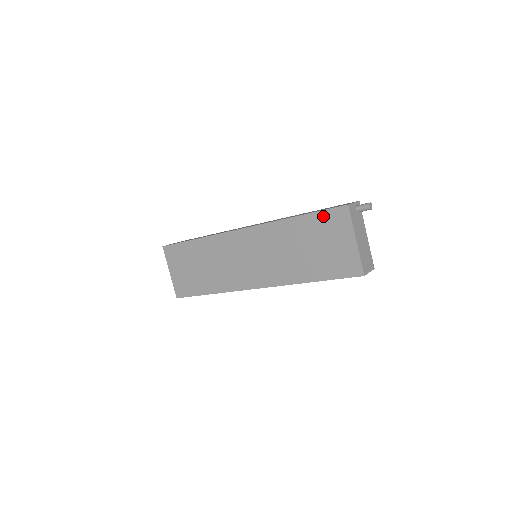
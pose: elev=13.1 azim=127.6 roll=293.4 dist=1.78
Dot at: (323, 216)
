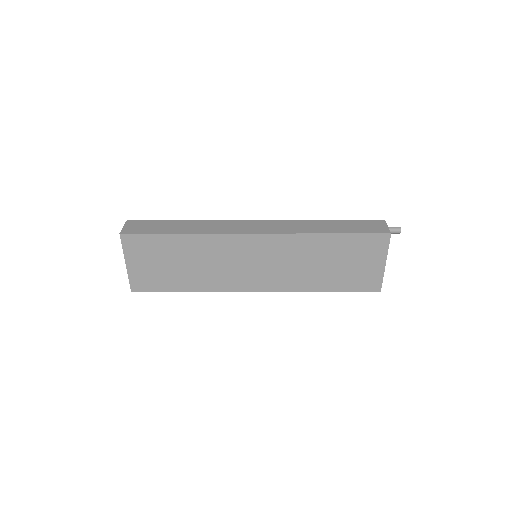
Dot at: (361, 239)
